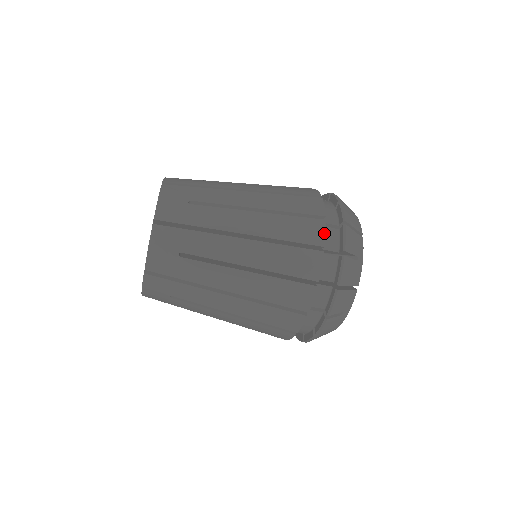
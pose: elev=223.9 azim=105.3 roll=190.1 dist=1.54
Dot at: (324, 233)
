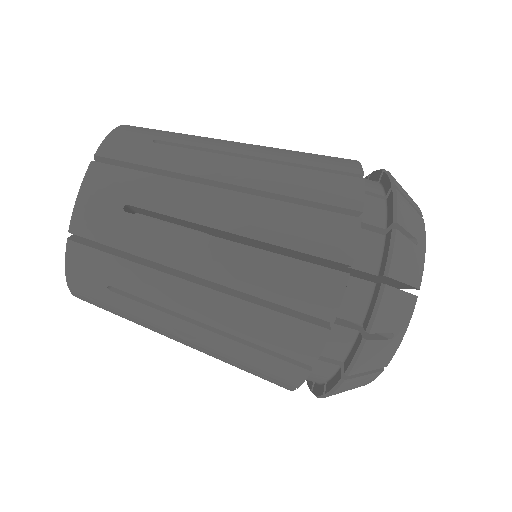
Dot at: occluded
